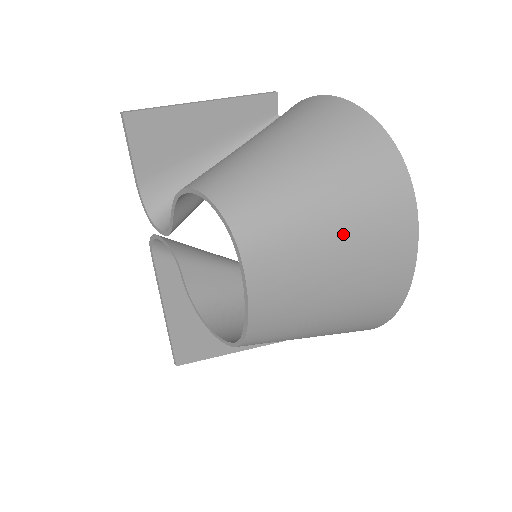
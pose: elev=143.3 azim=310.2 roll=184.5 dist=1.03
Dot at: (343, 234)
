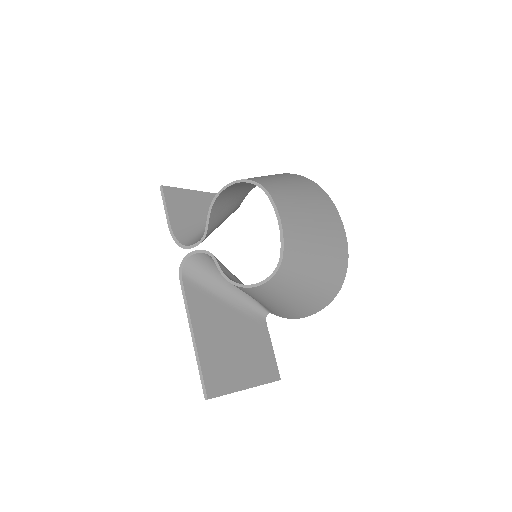
Dot at: (307, 198)
